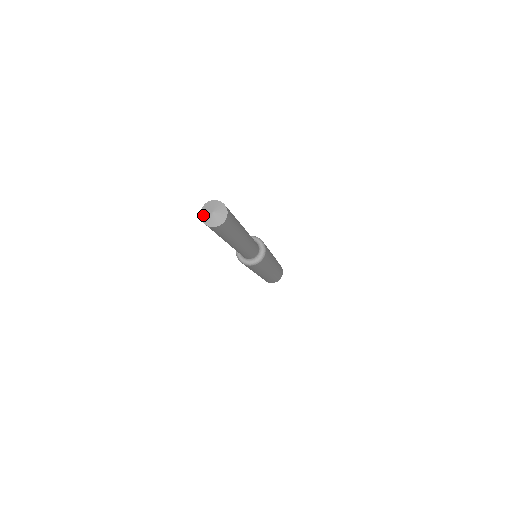
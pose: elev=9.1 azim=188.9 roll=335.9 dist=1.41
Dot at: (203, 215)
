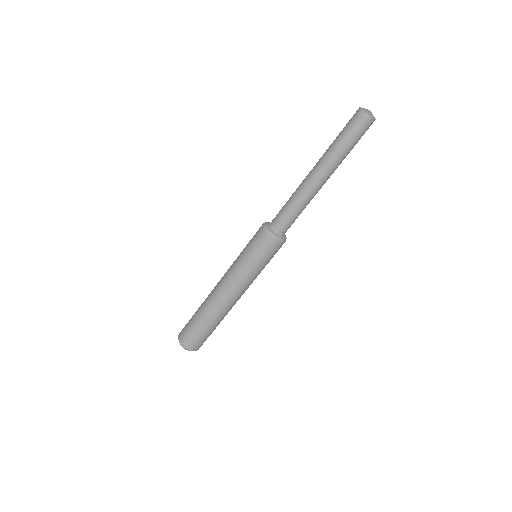
Dot at: (366, 111)
